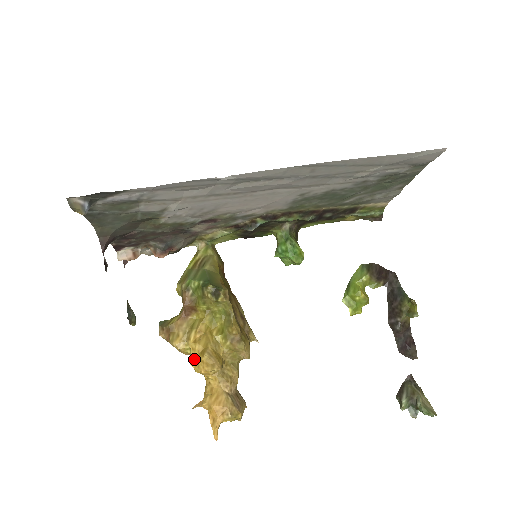
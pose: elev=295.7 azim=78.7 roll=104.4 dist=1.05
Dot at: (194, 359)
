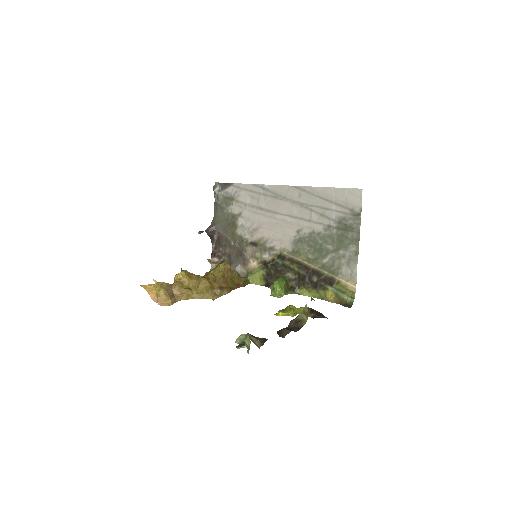
Dot at: occluded
